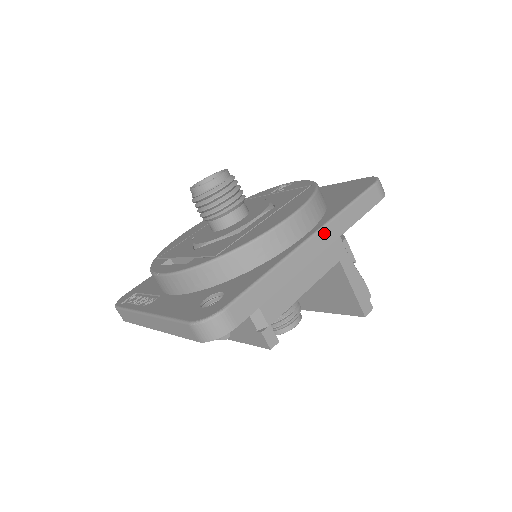
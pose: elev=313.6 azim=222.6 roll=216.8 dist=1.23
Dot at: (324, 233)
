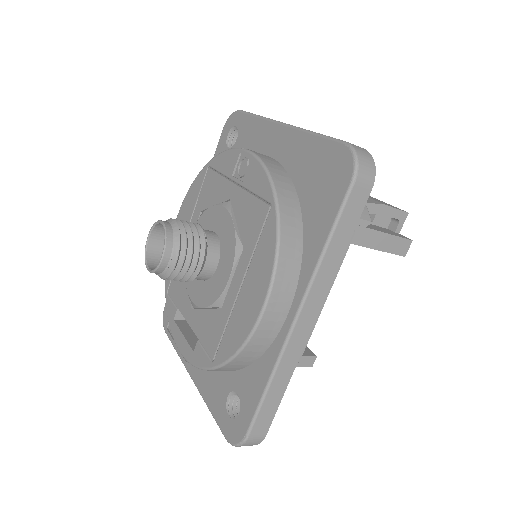
Dot at: (309, 301)
